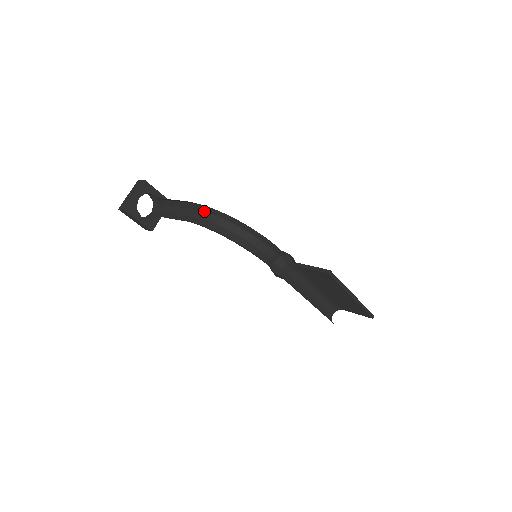
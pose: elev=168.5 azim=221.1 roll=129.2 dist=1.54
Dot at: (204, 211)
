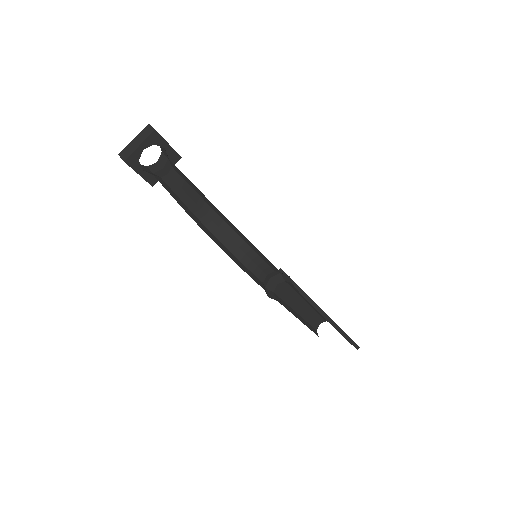
Dot at: (209, 204)
